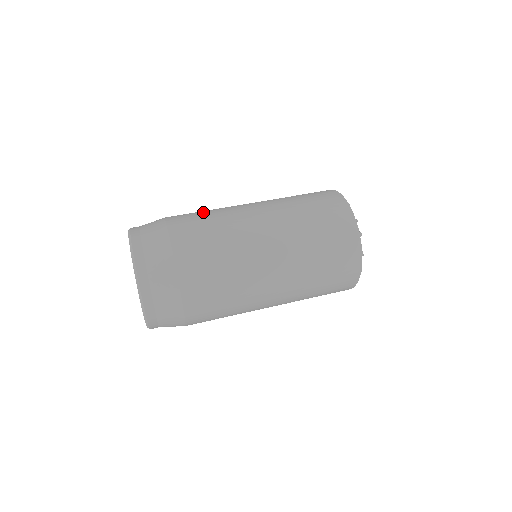
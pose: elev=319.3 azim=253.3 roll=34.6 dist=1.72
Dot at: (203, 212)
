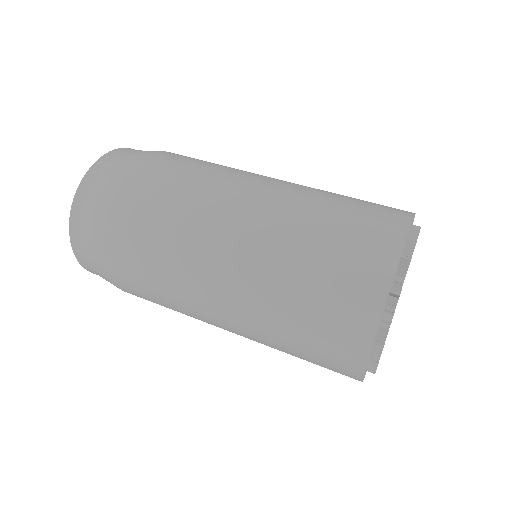
Dot at: (198, 165)
